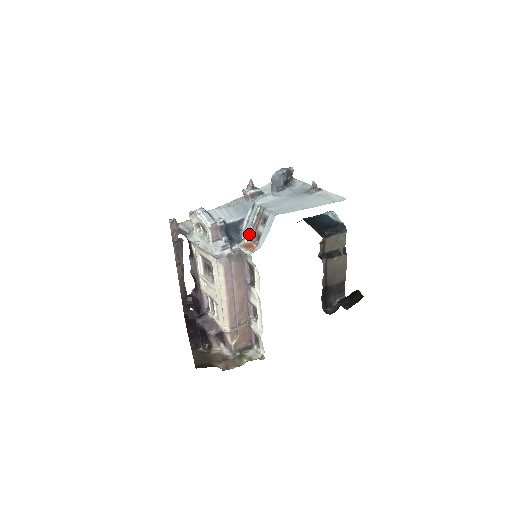
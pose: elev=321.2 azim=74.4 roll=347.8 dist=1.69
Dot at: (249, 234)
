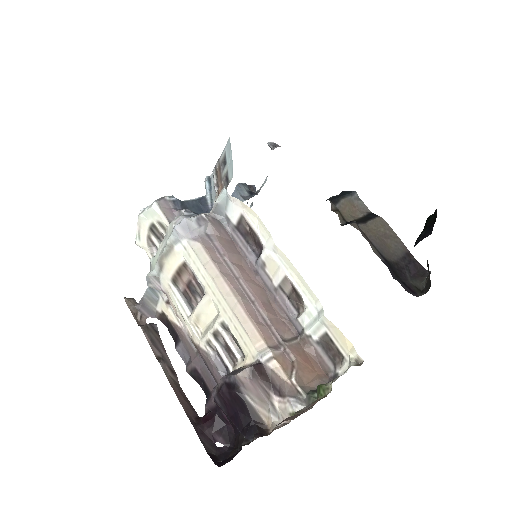
Dot at: (216, 195)
